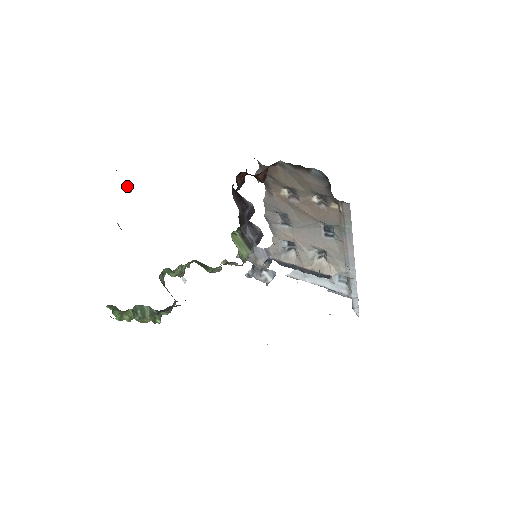
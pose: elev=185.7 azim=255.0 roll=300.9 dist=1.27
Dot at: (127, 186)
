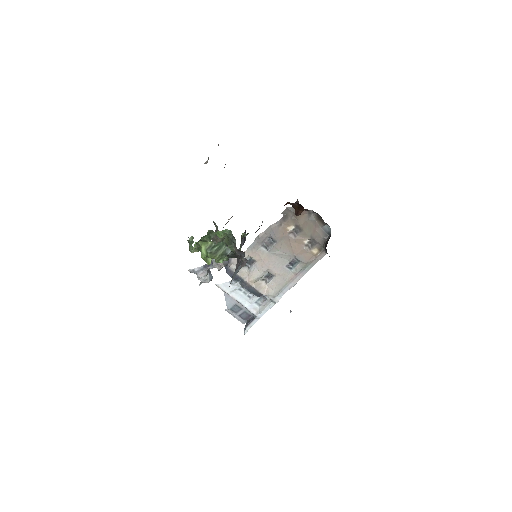
Dot at: occluded
